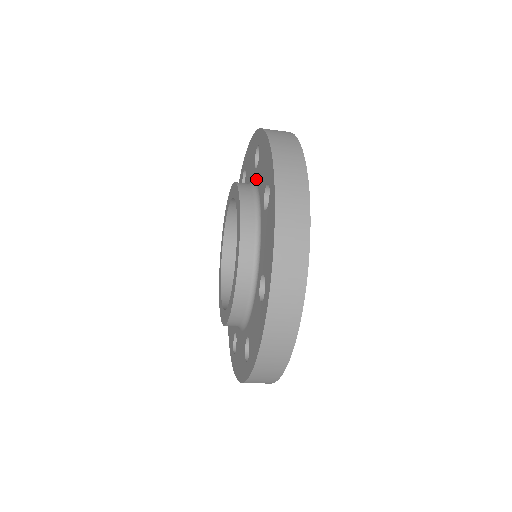
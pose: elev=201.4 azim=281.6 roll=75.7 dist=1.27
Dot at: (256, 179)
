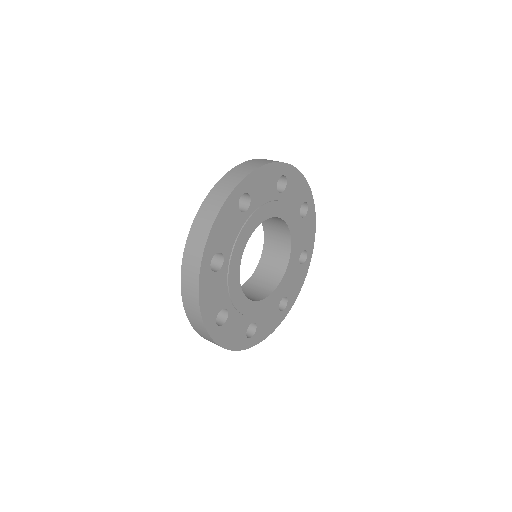
Dot at: occluded
